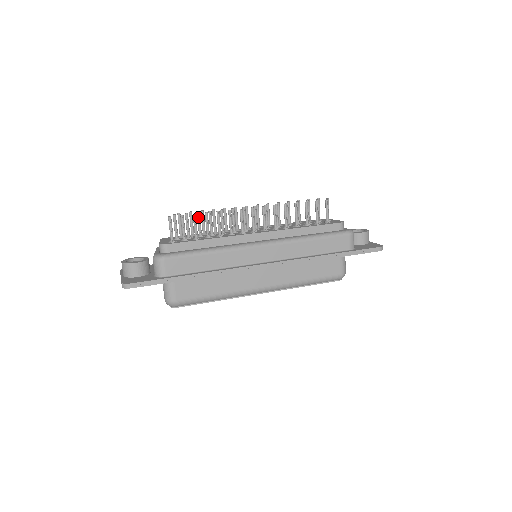
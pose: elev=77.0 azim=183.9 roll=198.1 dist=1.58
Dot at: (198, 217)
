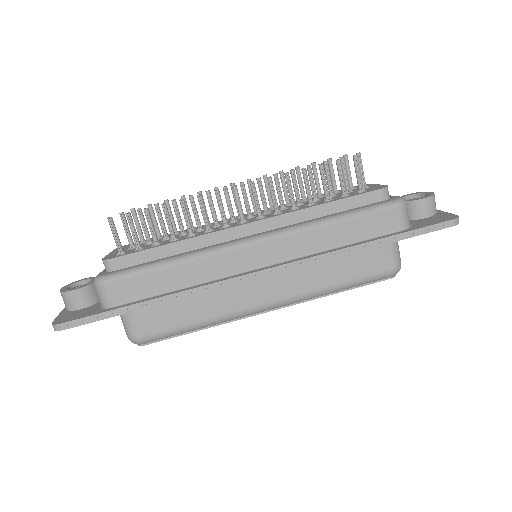
Dot at: (157, 211)
